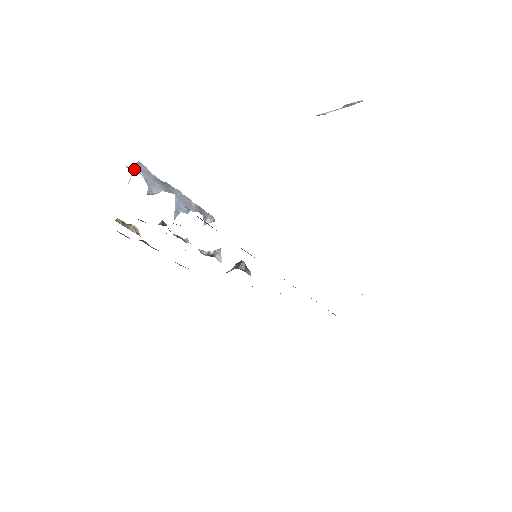
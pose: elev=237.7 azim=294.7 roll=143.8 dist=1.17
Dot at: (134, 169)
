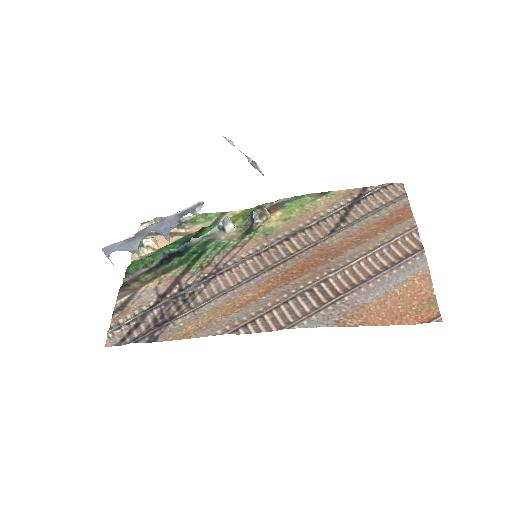
Dot at: (106, 256)
